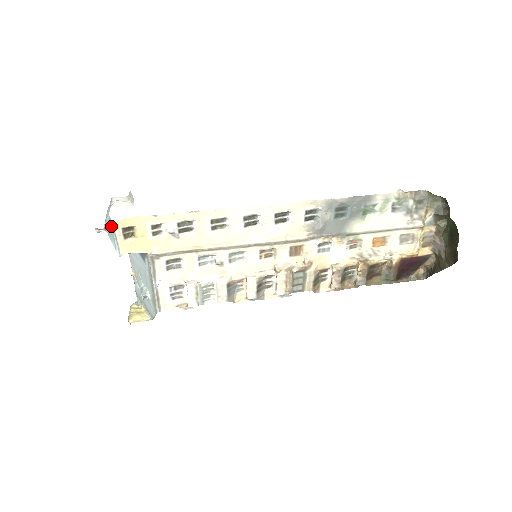
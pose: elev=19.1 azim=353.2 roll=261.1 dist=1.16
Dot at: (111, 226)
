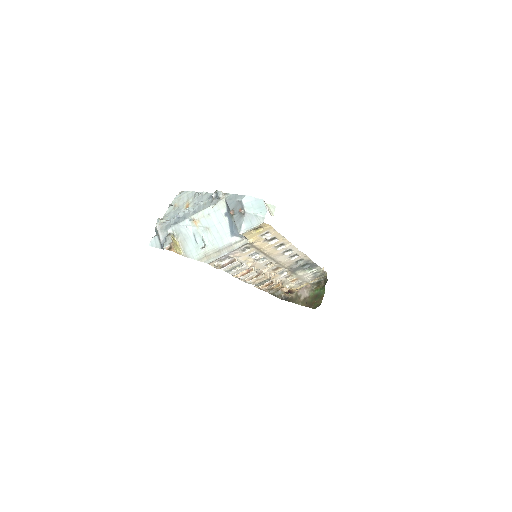
Dot at: (258, 222)
